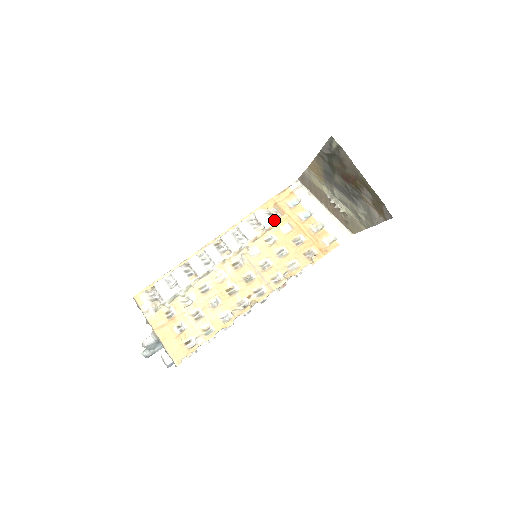
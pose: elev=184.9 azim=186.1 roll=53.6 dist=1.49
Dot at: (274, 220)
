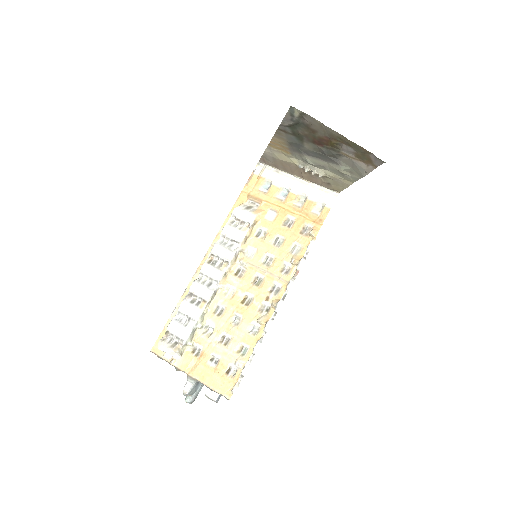
Dot at: (255, 212)
